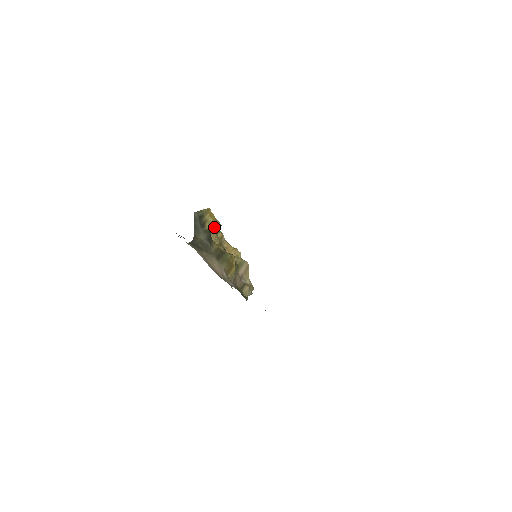
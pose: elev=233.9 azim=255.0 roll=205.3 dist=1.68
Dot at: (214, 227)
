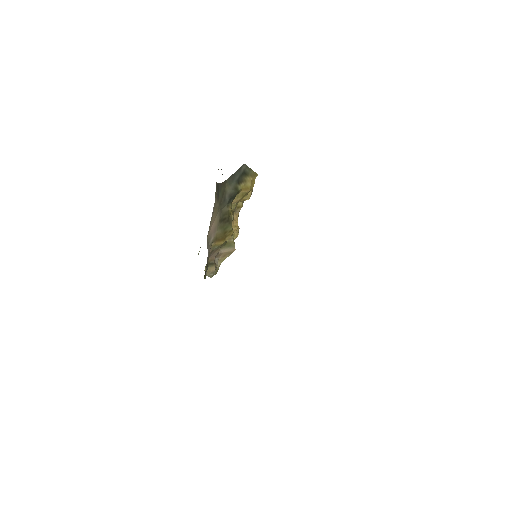
Dot at: (245, 193)
